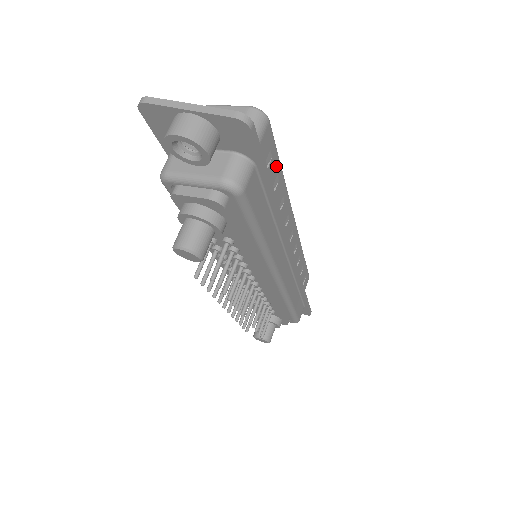
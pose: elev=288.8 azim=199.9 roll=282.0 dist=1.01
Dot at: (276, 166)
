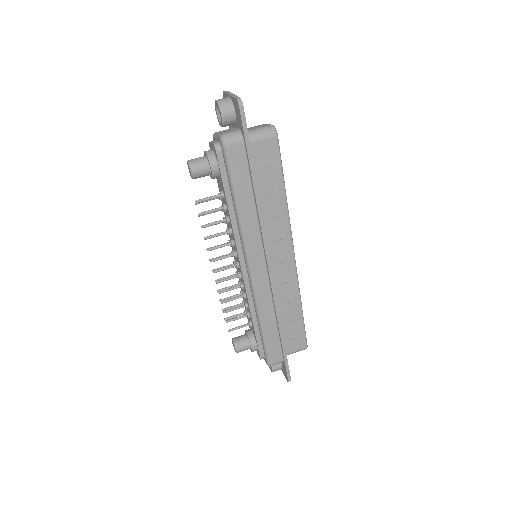
Dot at: (277, 176)
